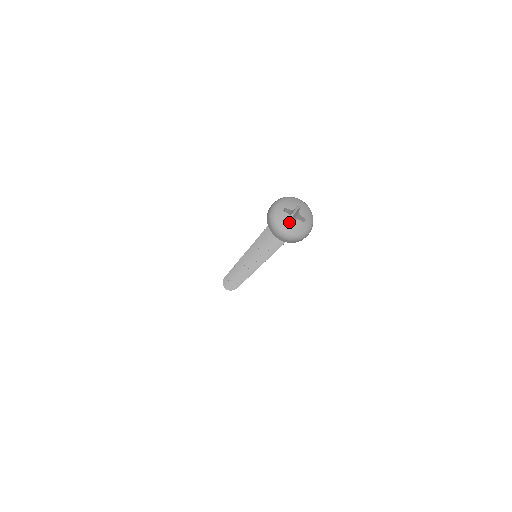
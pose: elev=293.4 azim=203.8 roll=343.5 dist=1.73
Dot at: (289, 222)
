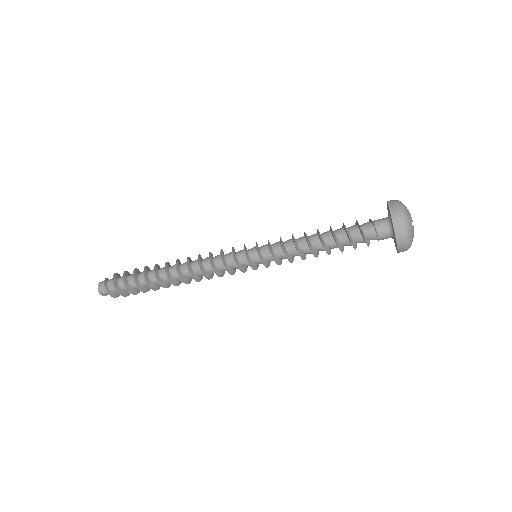
Dot at: occluded
